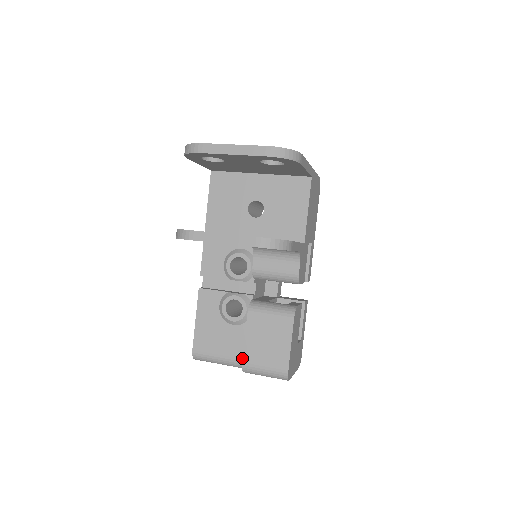
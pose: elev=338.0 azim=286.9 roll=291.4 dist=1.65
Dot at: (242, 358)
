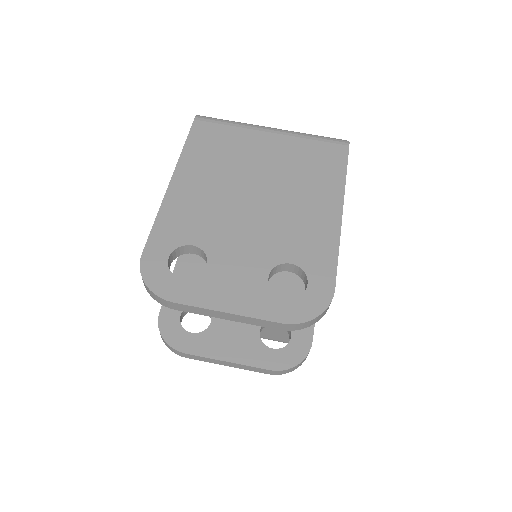
Dot at: occluded
